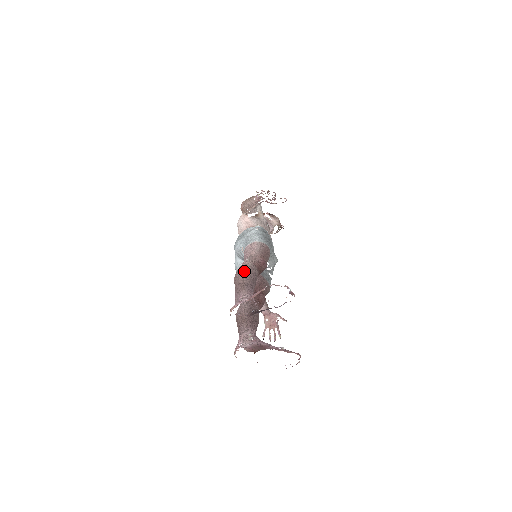
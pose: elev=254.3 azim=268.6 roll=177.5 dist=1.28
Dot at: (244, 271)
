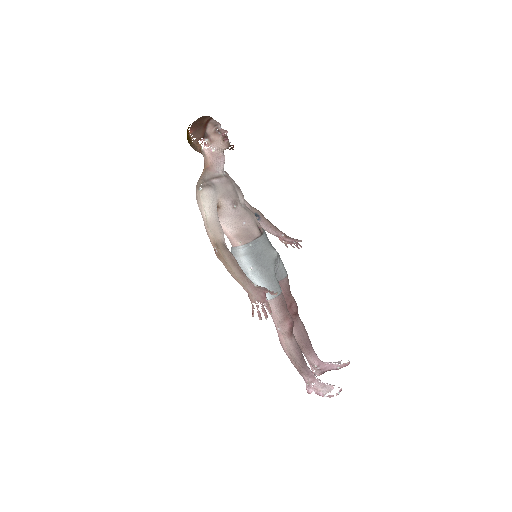
Dot at: (291, 356)
